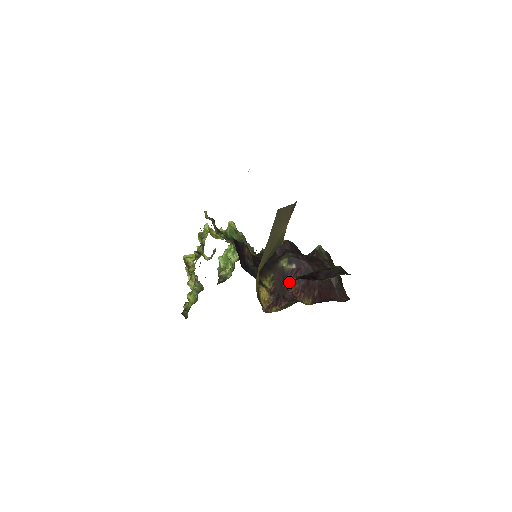
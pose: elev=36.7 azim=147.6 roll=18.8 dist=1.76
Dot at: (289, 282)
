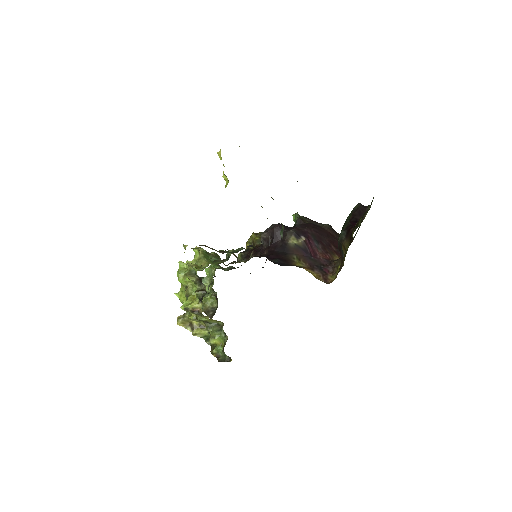
Dot at: (312, 252)
